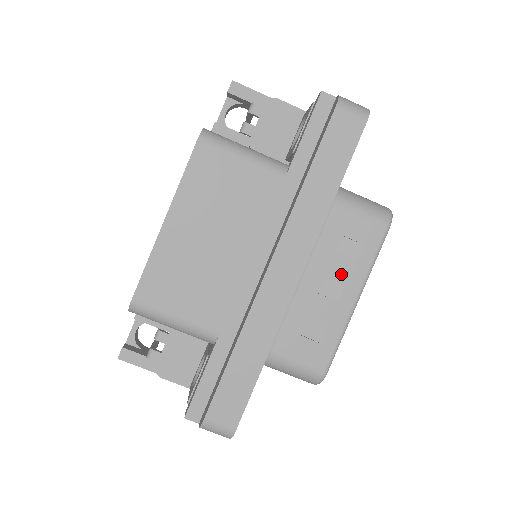
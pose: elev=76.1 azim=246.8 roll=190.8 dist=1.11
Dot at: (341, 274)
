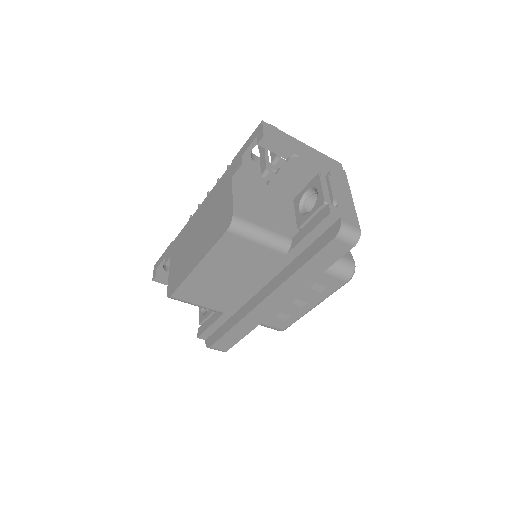
Dot at: (308, 298)
